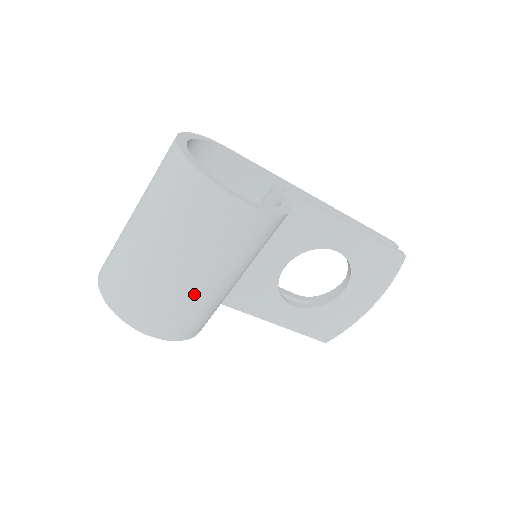
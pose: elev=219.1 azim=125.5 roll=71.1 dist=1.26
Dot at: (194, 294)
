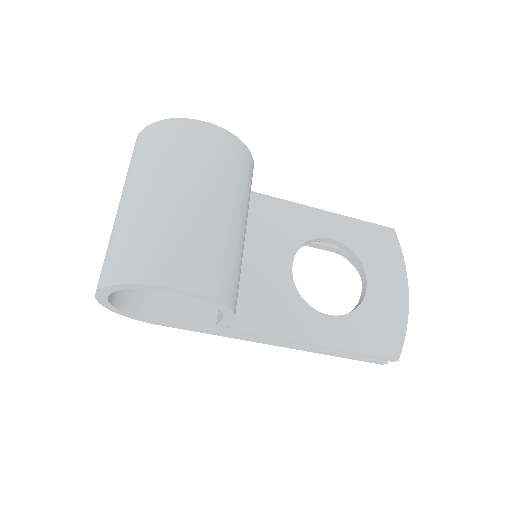
Dot at: (199, 221)
